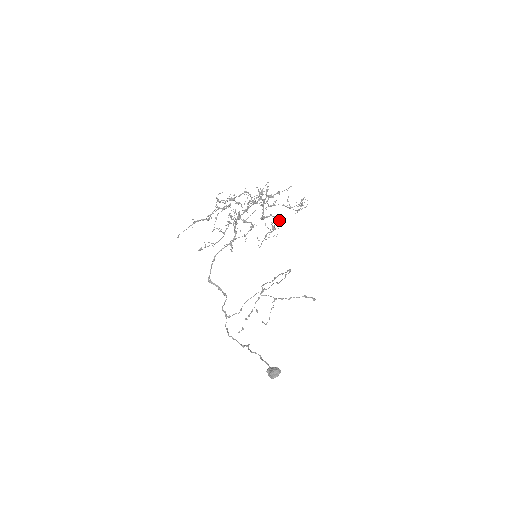
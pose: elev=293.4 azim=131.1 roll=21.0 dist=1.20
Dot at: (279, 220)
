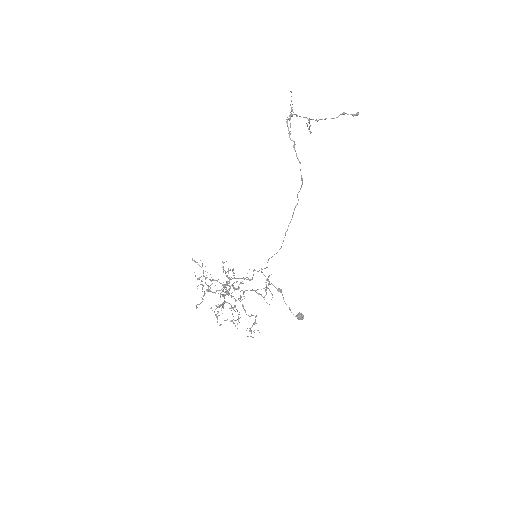
Dot at: (255, 317)
